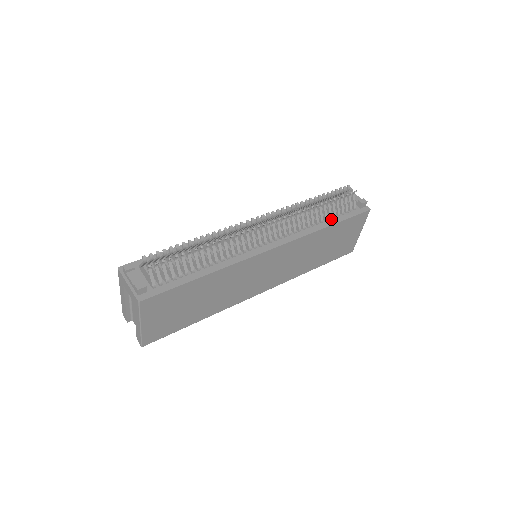
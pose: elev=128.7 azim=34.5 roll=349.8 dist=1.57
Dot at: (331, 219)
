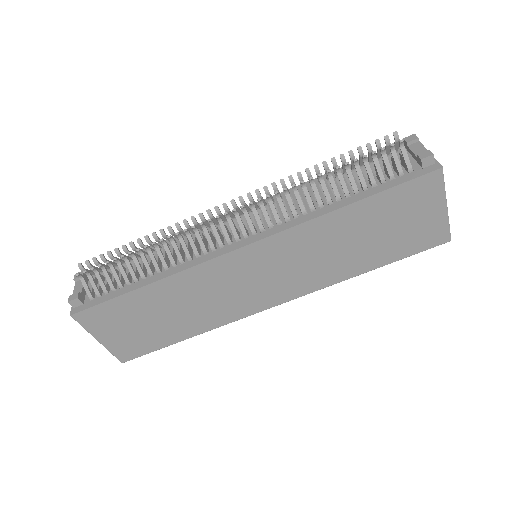
Dot at: (357, 193)
